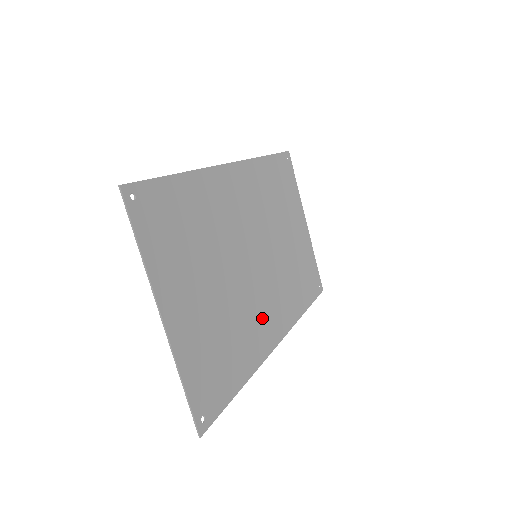
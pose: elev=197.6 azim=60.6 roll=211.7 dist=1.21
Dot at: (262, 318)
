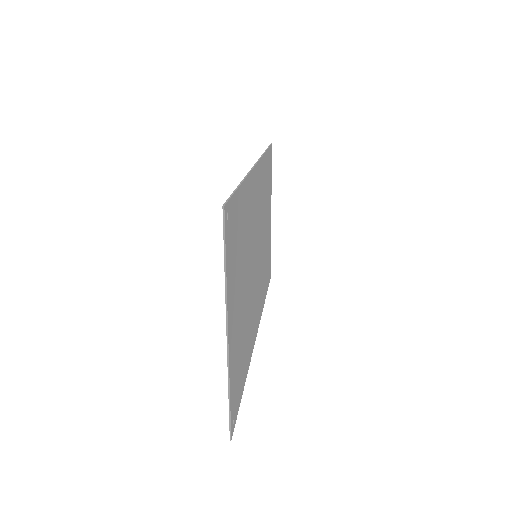
Dot at: (254, 316)
